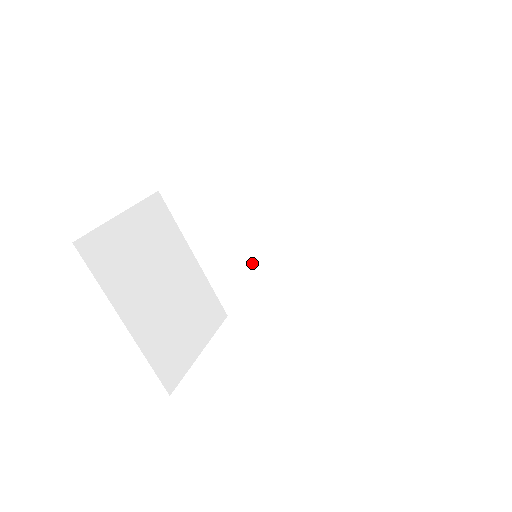
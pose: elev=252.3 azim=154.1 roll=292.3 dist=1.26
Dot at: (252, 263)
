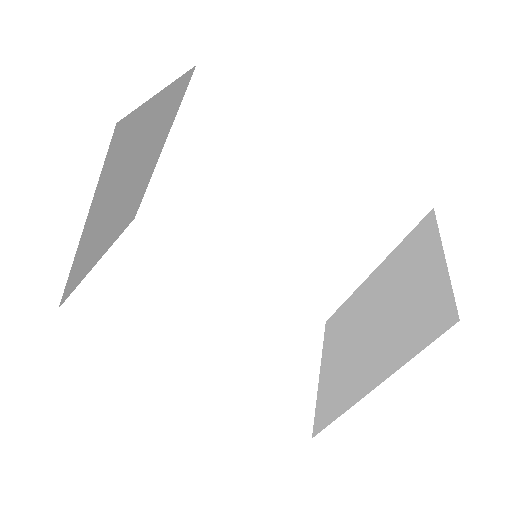
Dot at: (212, 210)
